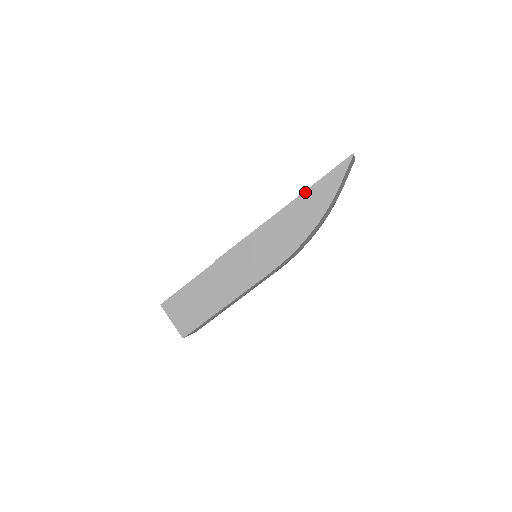
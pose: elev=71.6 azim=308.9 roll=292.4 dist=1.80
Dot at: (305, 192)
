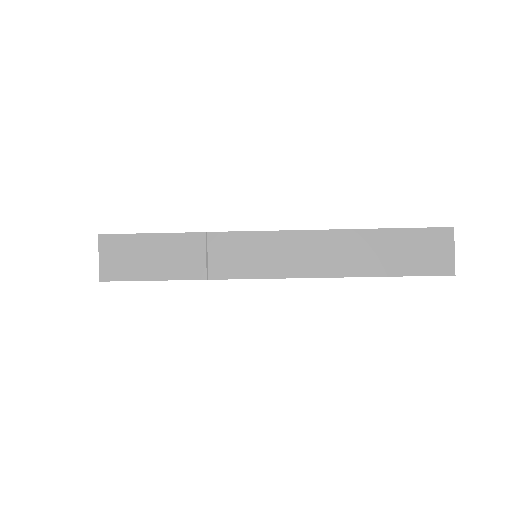
Dot at: occluded
